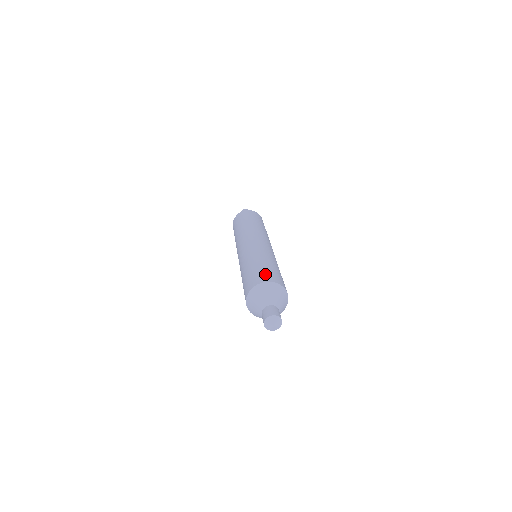
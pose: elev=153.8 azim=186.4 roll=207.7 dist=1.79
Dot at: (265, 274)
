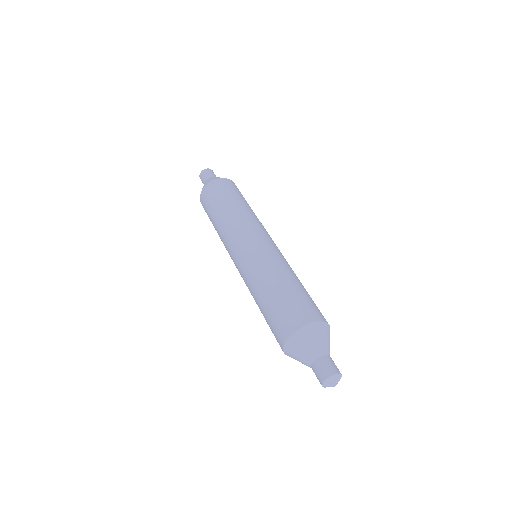
Dot at: (280, 322)
